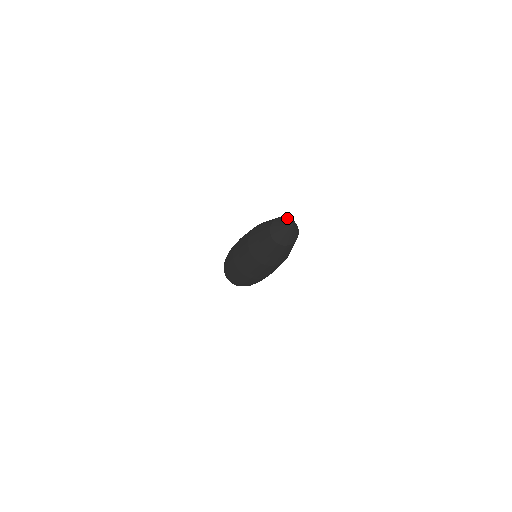
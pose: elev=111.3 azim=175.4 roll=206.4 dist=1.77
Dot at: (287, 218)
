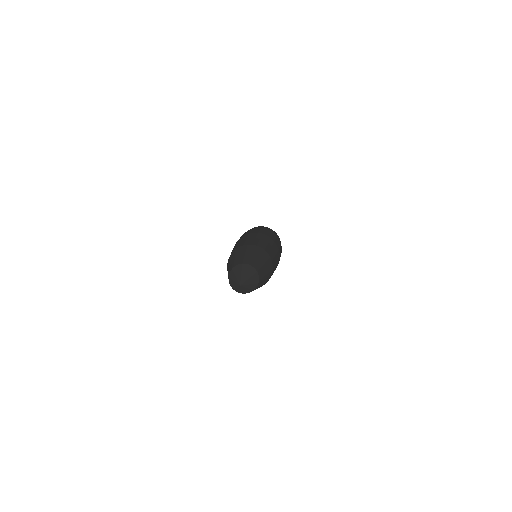
Dot at: (244, 269)
